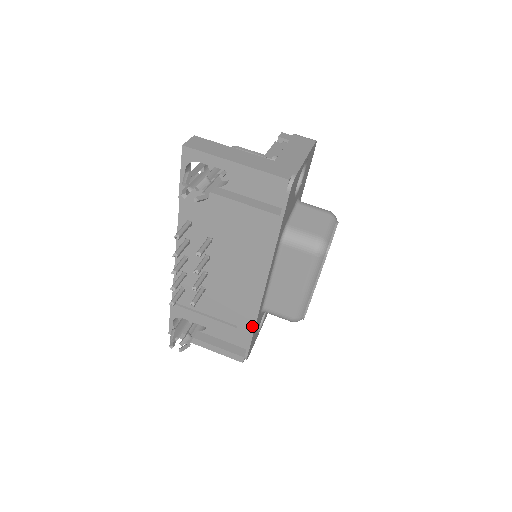
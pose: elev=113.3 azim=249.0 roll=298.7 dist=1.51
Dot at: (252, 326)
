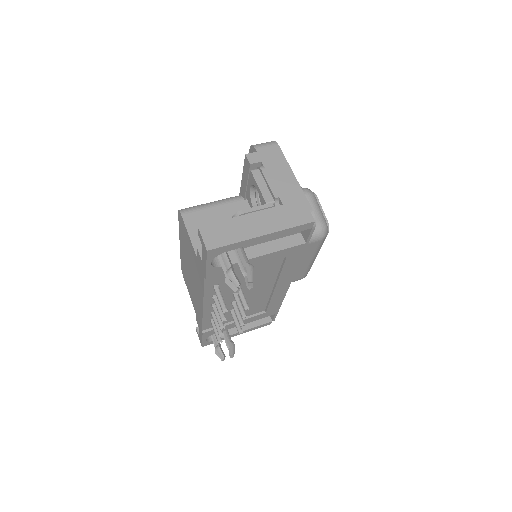
Dot at: (279, 305)
